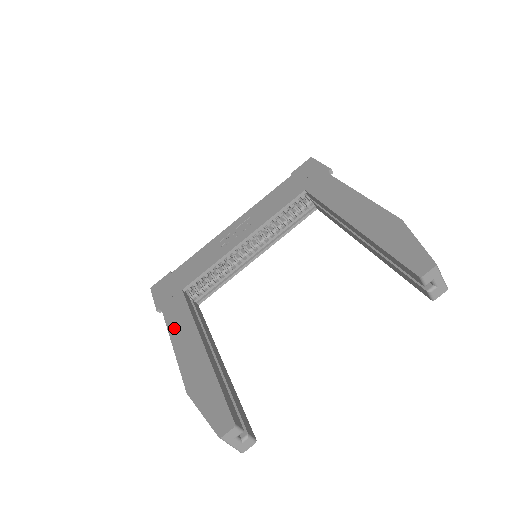
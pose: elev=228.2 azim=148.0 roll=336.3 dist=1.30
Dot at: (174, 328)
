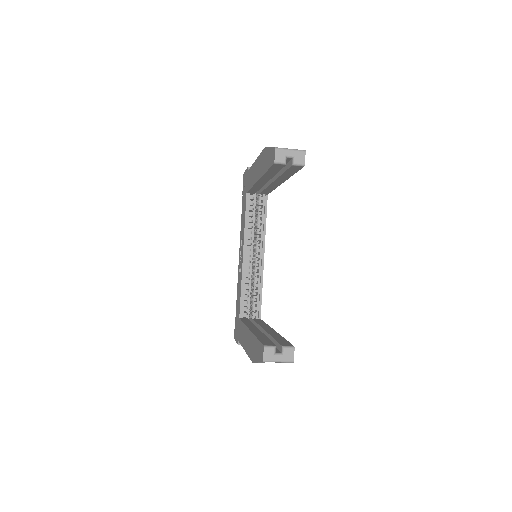
Dot at: (242, 341)
